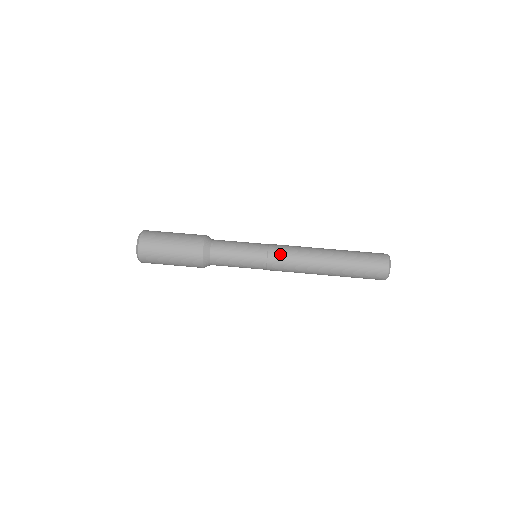
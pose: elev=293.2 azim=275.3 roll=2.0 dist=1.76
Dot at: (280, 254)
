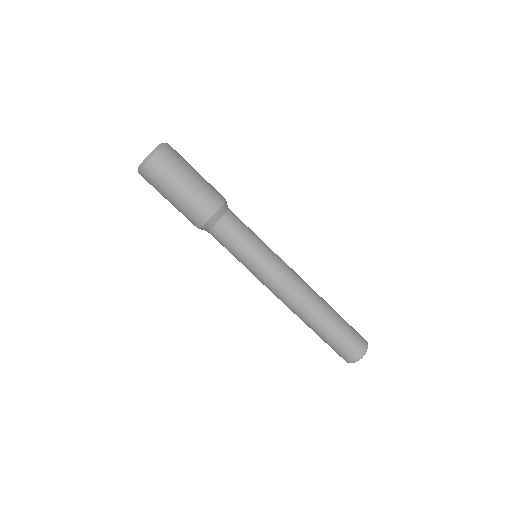
Dot at: (277, 279)
